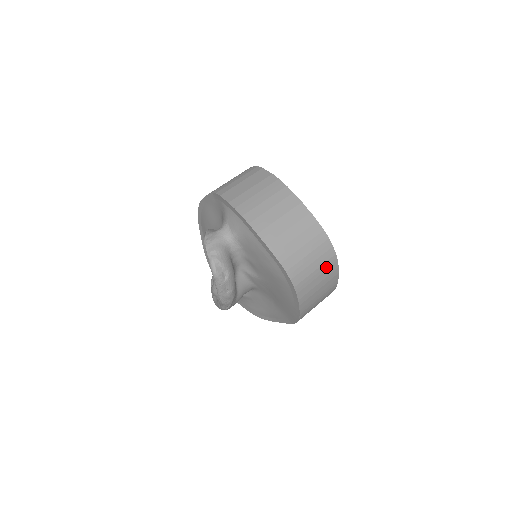
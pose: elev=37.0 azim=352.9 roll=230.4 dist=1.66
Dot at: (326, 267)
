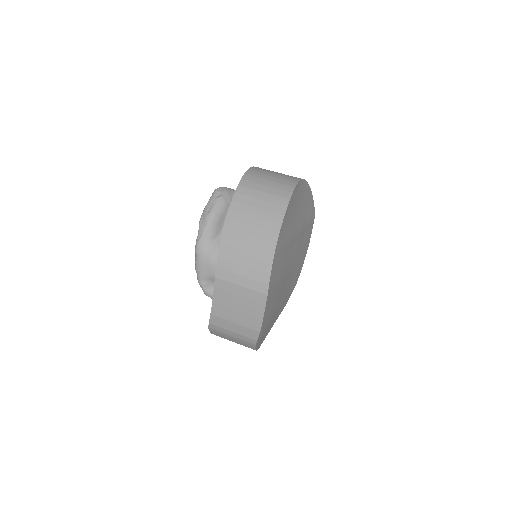
Dot at: (274, 201)
